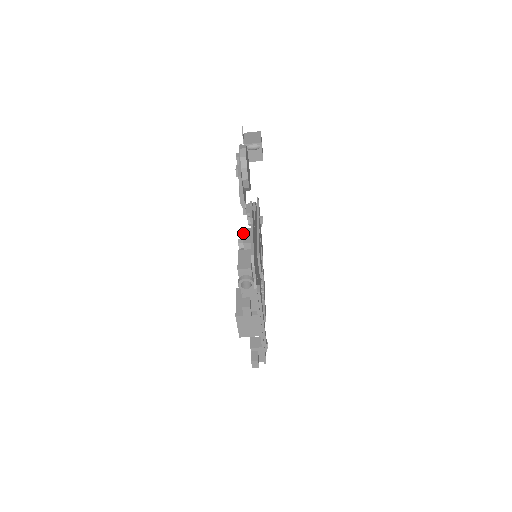
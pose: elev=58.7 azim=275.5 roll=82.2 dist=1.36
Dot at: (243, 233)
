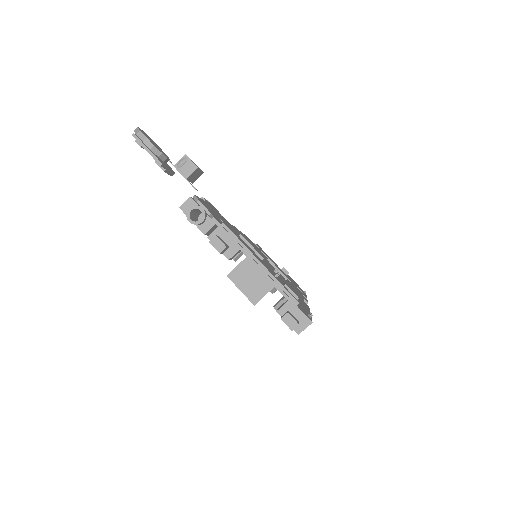
Dot at: occluded
